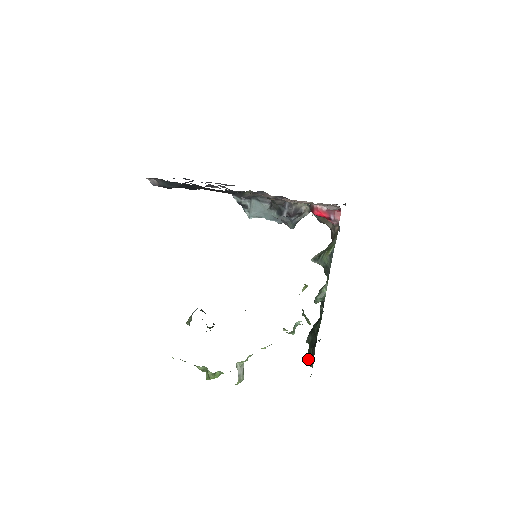
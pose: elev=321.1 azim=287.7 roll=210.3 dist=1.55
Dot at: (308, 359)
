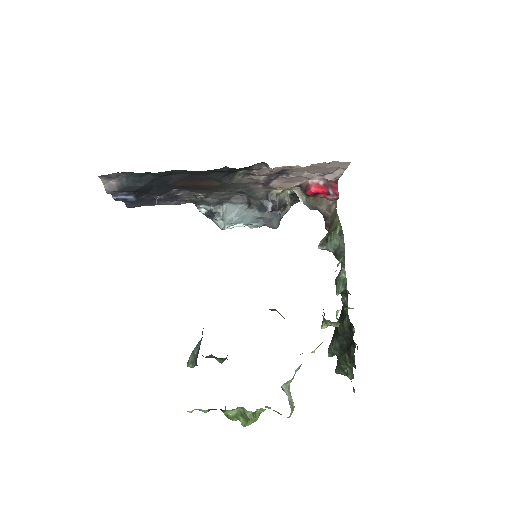
Dot at: (342, 372)
